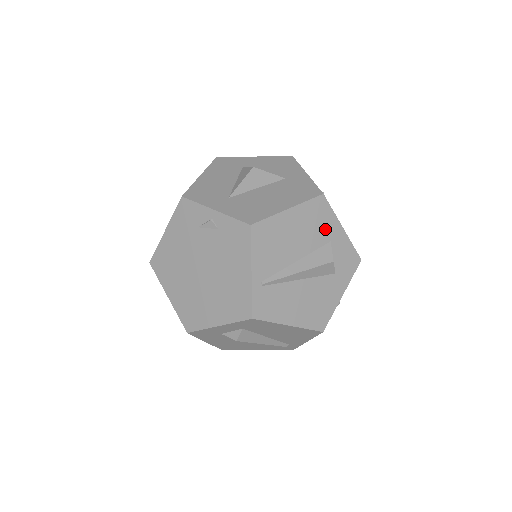
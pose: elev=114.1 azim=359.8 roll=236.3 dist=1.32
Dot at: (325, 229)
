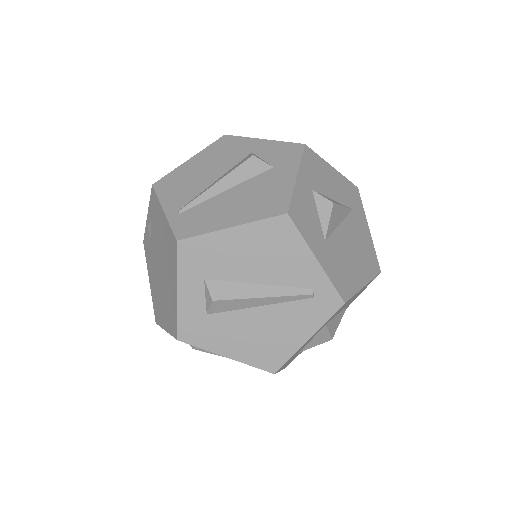
Dot at: (240, 150)
